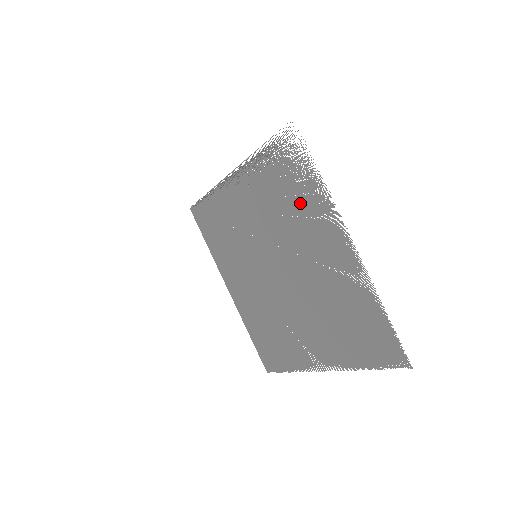
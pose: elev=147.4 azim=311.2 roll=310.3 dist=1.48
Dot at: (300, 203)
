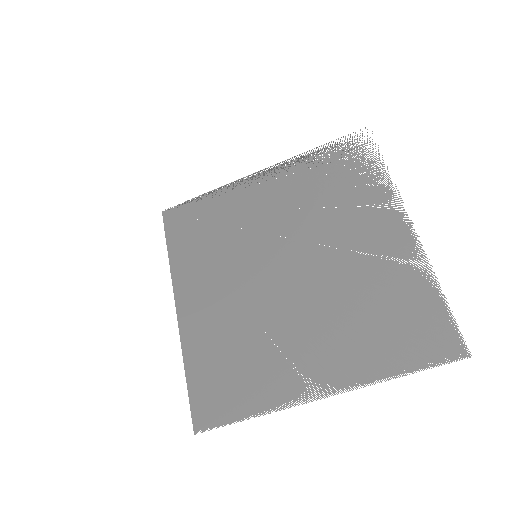
Dot at: (351, 194)
